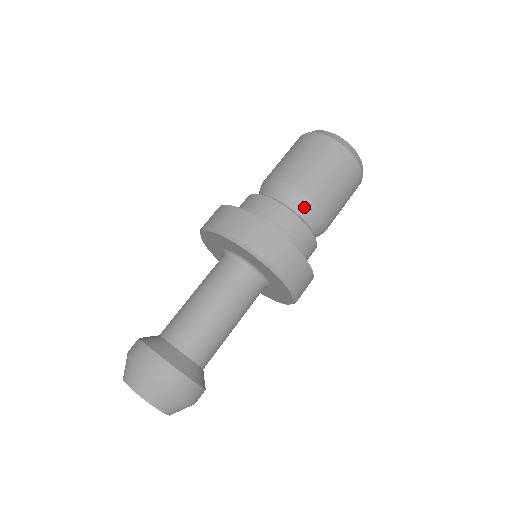
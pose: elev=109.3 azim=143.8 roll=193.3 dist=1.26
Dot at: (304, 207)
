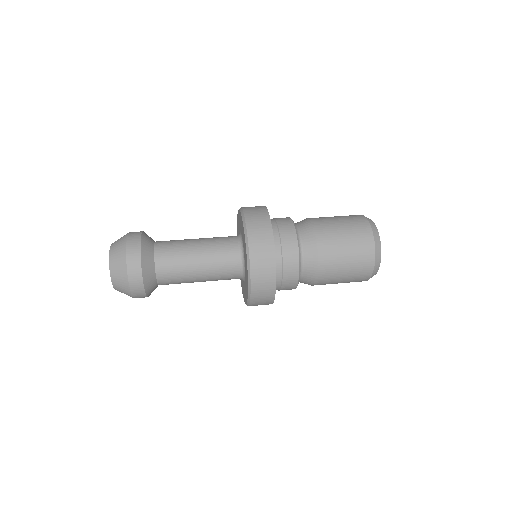
Dot at: (310, 254)
